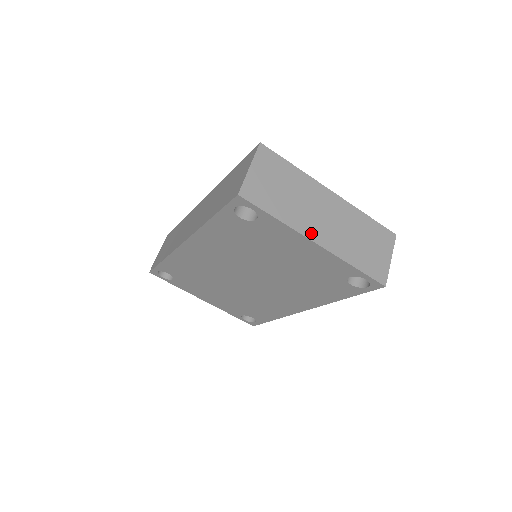
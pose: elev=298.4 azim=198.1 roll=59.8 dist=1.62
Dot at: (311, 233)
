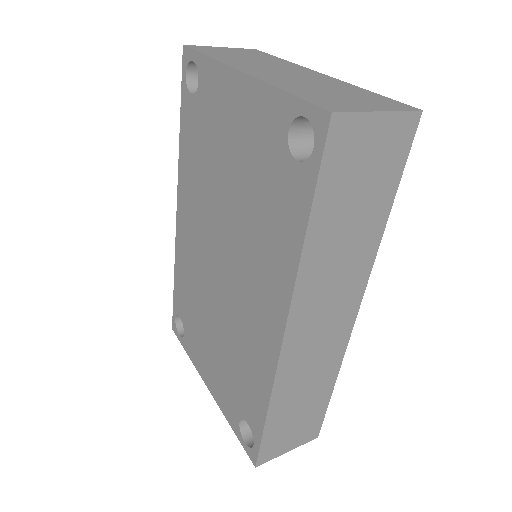
Dot at: (243, 68)
